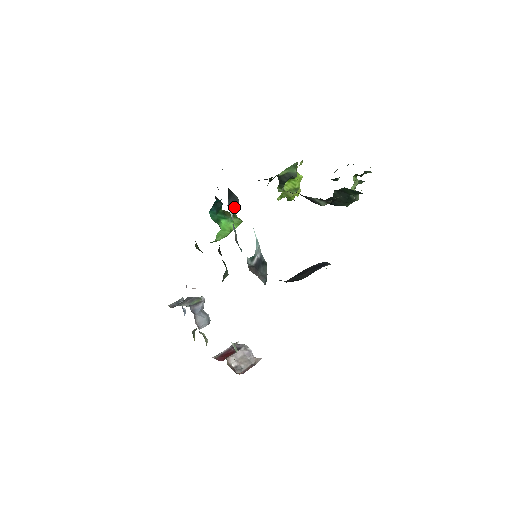
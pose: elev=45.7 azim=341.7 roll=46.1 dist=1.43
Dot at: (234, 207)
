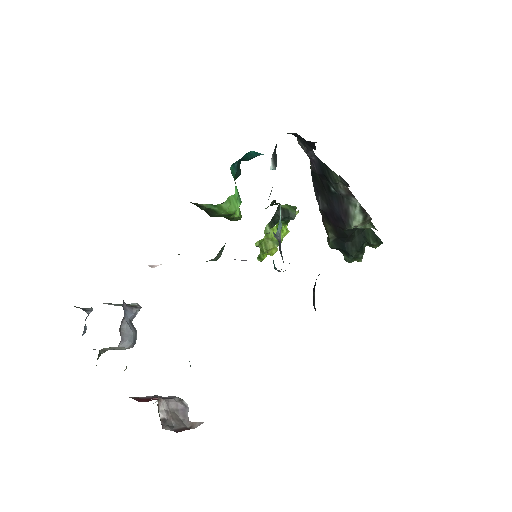
Dot at: (274, 165)
